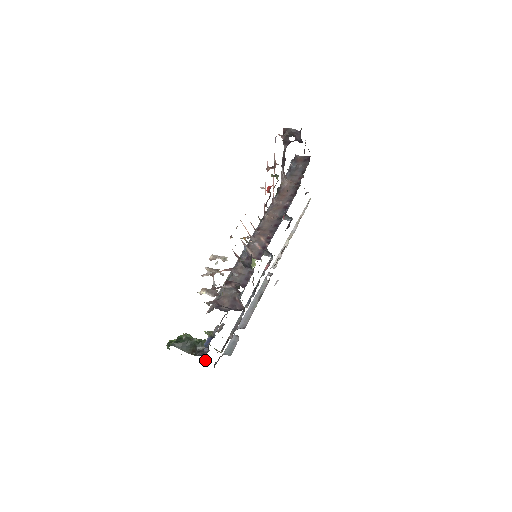
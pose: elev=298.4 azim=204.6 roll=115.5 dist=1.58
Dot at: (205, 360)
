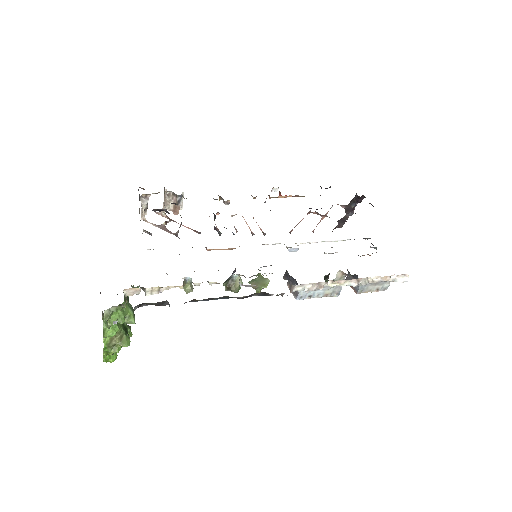
Dot at: (109, 320)
